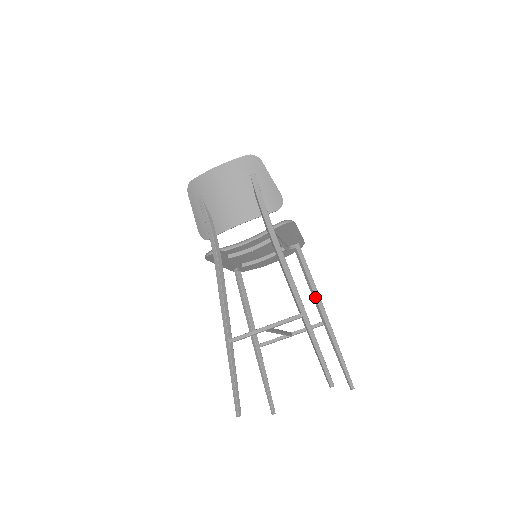
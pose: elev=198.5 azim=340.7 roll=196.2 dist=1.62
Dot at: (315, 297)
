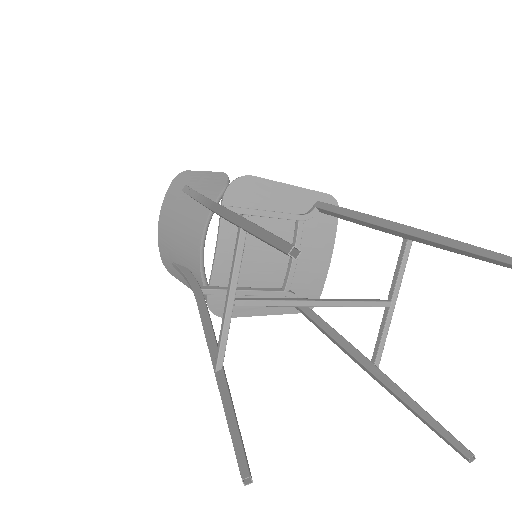
Dot at: (368, 223)
